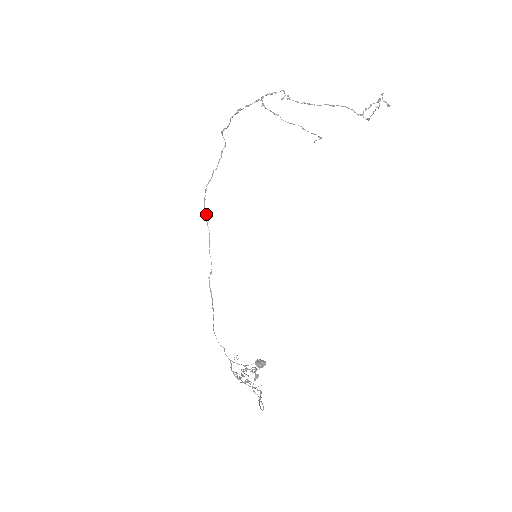
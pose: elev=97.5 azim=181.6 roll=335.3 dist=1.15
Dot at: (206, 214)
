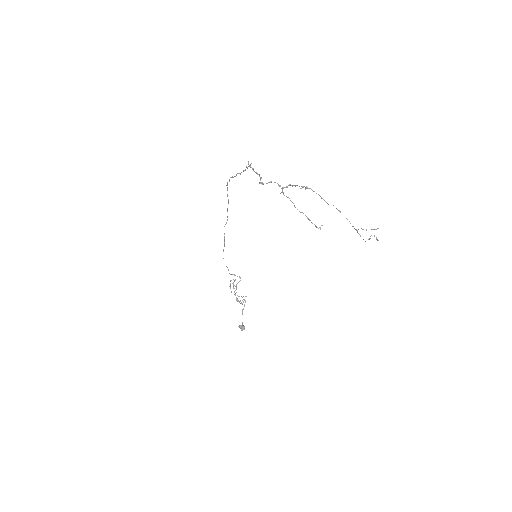
Dot at: occluded
